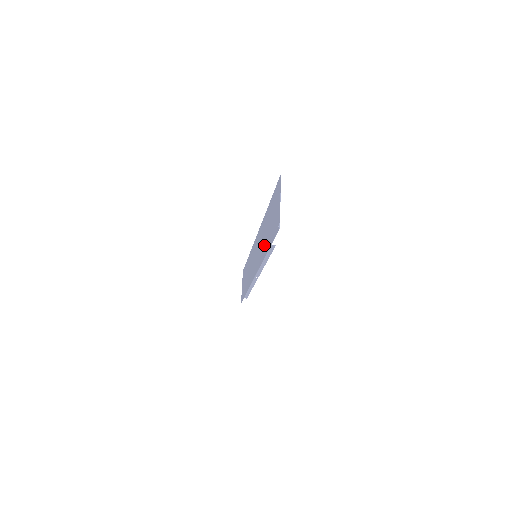
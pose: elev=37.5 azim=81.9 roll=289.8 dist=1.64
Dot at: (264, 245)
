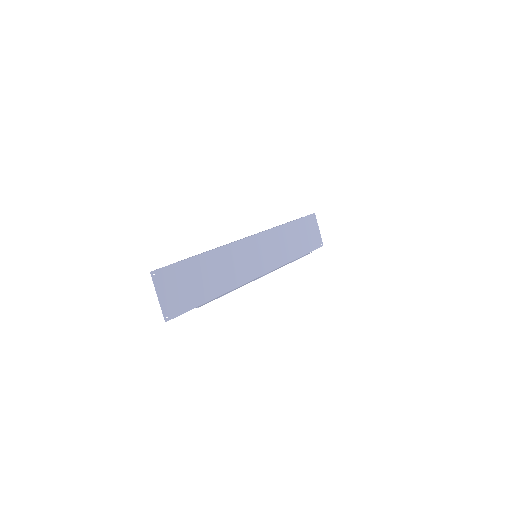
Dot at: (219, 282)
